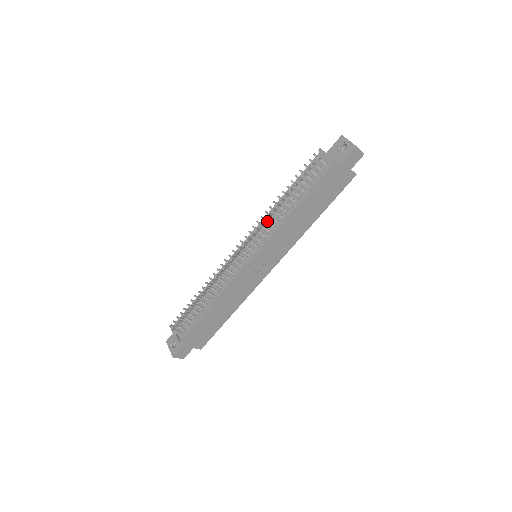
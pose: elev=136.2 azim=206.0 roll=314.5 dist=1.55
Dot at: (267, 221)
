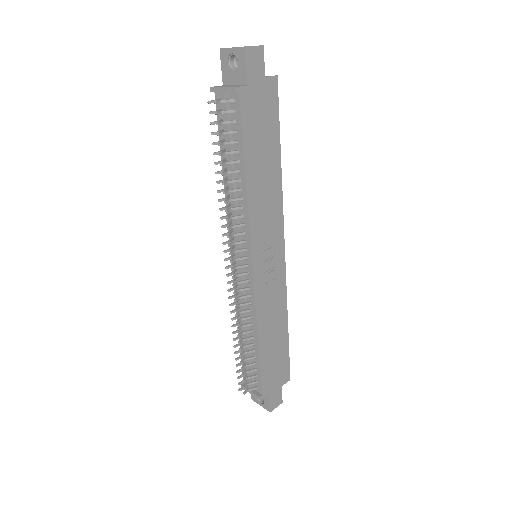
Dot at: (230, 217)
